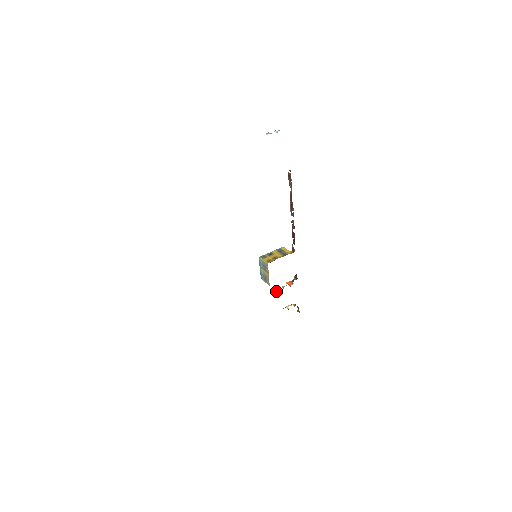
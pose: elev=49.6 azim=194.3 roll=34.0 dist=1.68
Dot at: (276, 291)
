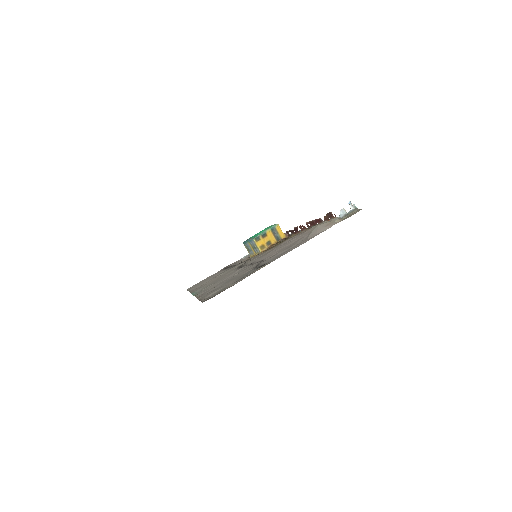
Dot at: occluded
